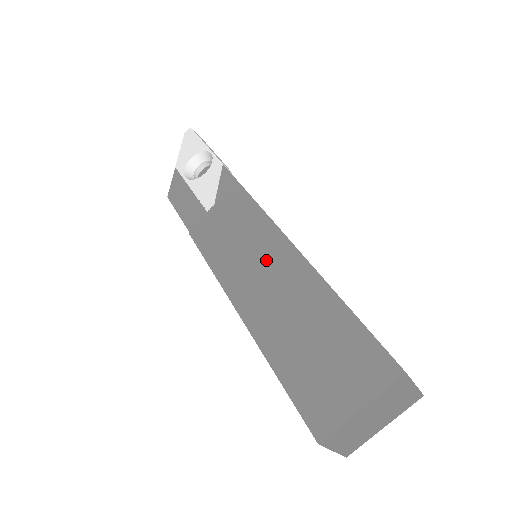
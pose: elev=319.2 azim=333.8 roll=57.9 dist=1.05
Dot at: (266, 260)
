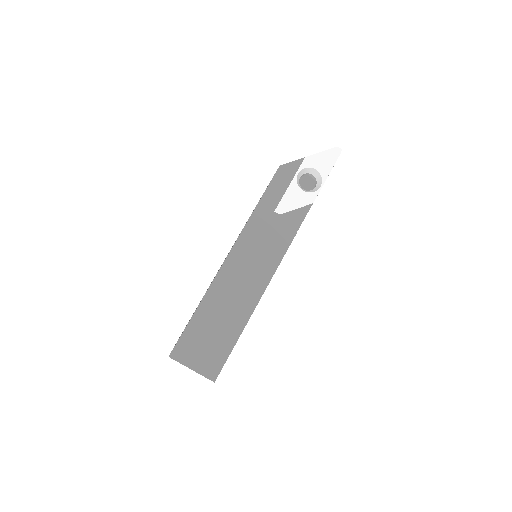
Dot at: (250, 279)
